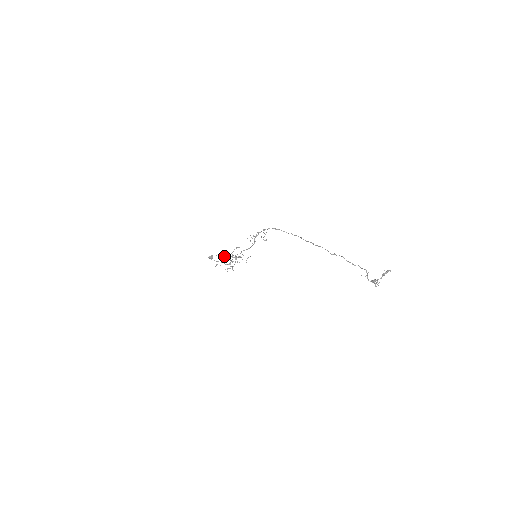
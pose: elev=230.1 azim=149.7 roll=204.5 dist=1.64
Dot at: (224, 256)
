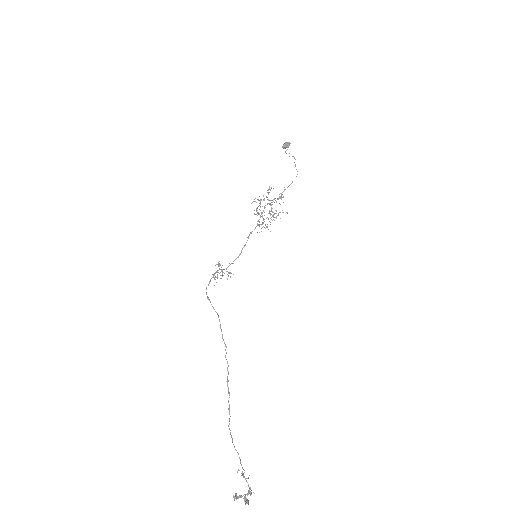
Dot at: occluded
